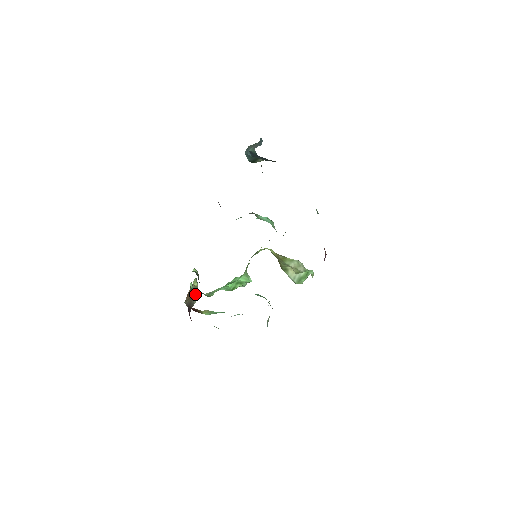
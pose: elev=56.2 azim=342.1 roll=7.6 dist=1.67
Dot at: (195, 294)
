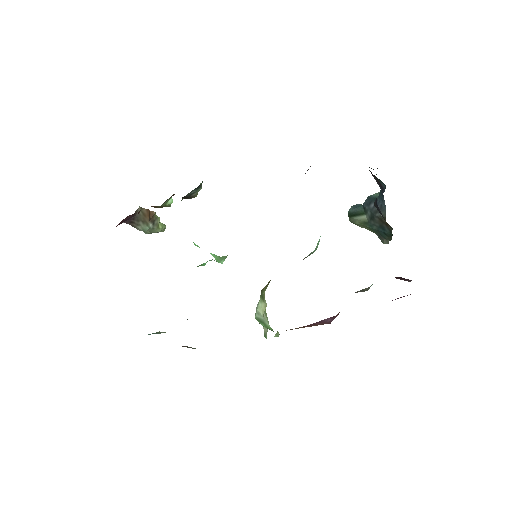
Dot at: (151, 225)
